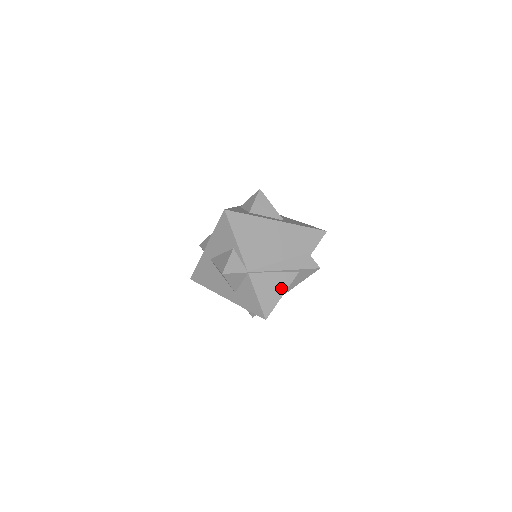
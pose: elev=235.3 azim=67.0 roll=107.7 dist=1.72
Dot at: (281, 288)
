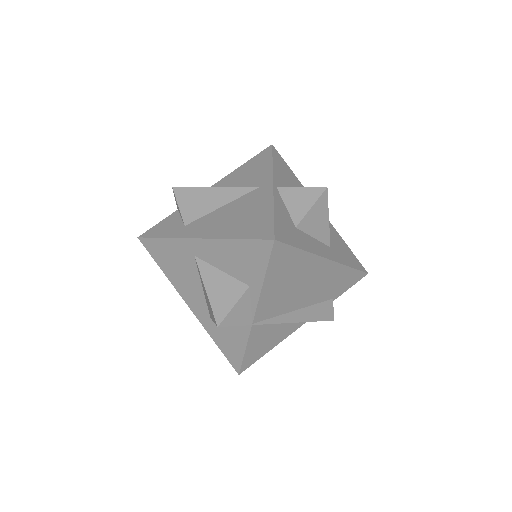
Dot at: (278, 339)
